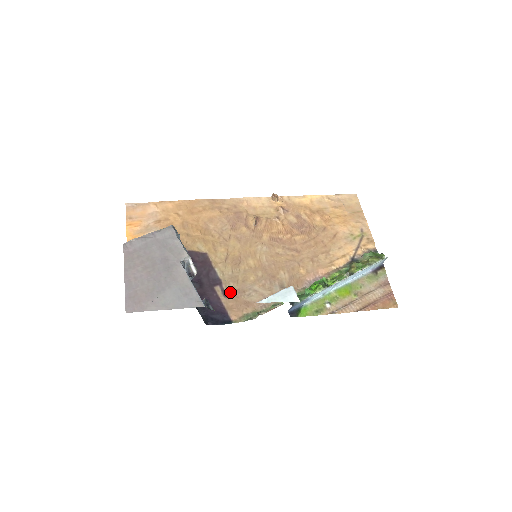
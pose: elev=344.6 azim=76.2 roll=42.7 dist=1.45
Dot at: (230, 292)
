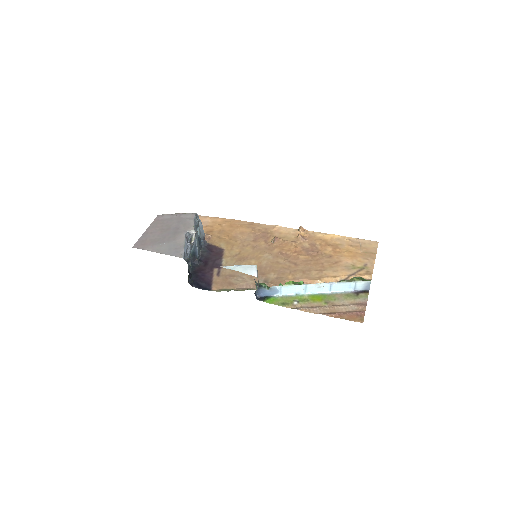
Dot at: (223, 274)
